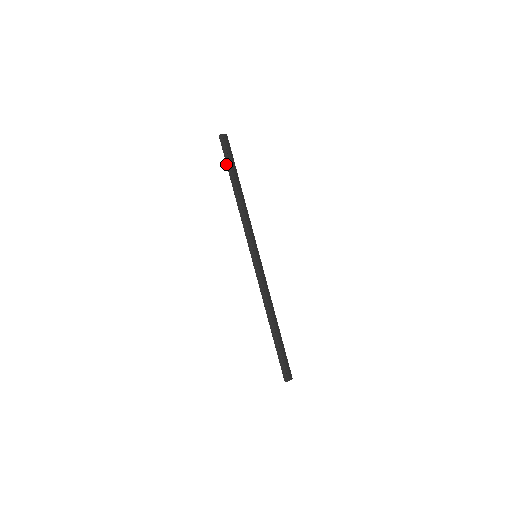
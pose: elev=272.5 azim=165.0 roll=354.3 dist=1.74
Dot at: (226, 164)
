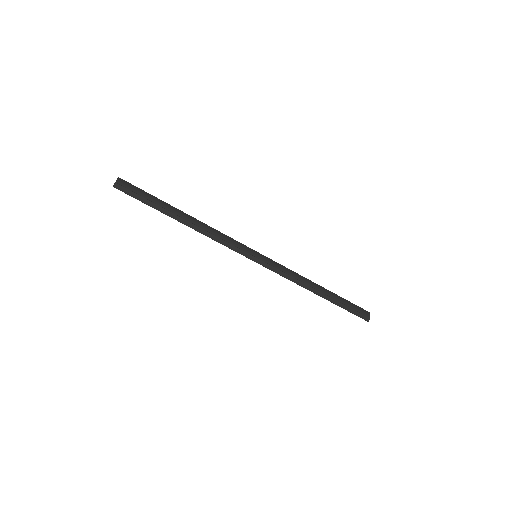
Dot at: occluded
